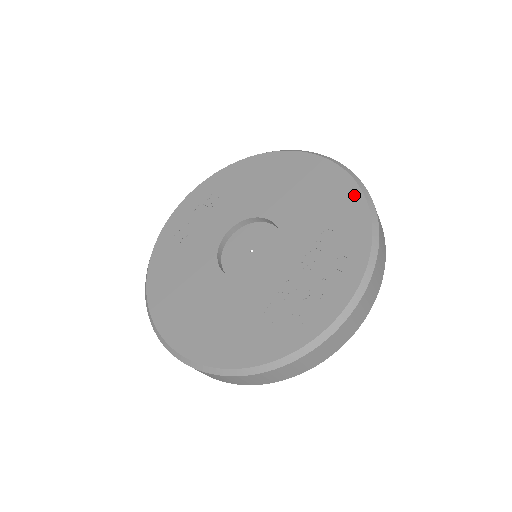
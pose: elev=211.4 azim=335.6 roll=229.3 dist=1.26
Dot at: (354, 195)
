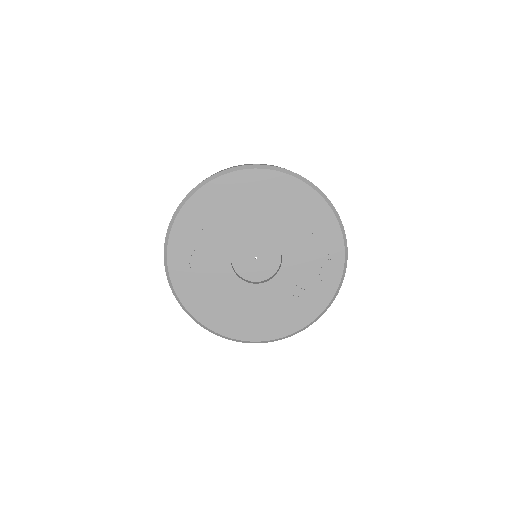
Dot at: (318, 202)
